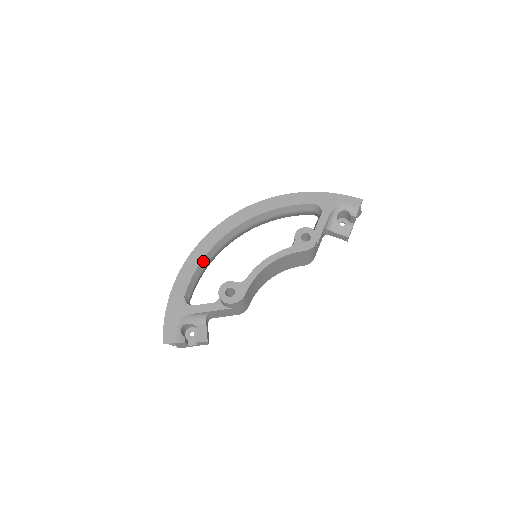
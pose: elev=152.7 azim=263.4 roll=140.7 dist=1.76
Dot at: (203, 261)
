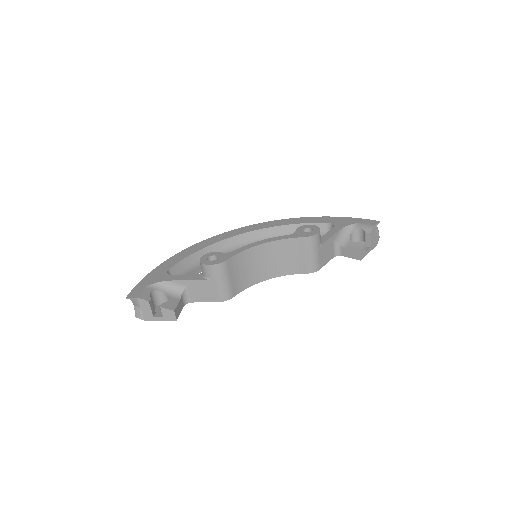
Dot at: (201, 252)
